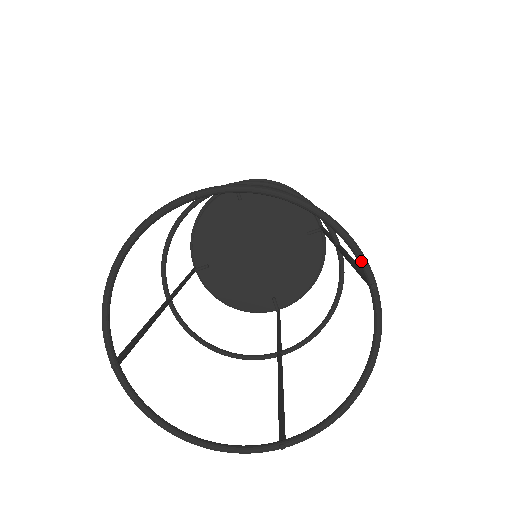
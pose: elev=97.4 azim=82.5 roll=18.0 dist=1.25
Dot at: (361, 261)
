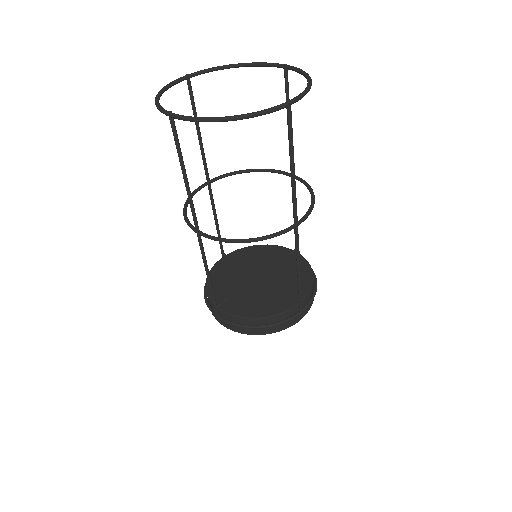
Dot at: (274, 64)
